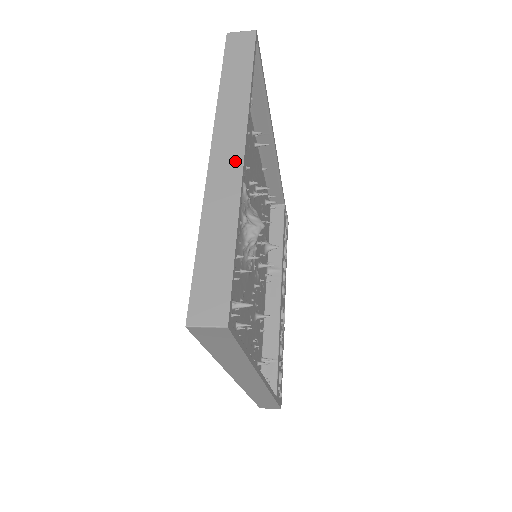
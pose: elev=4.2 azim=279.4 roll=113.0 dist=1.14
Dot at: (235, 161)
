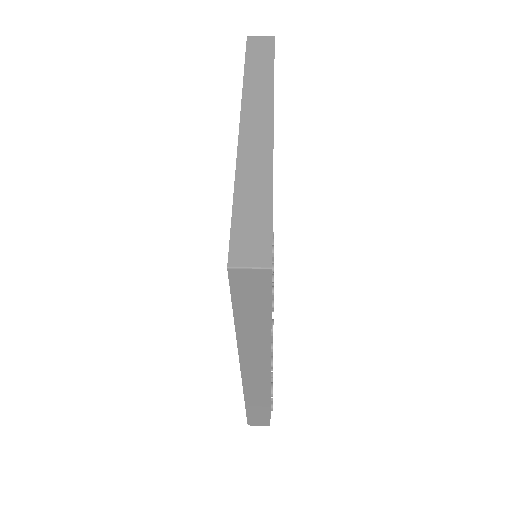
Dot at: (265, 132)
